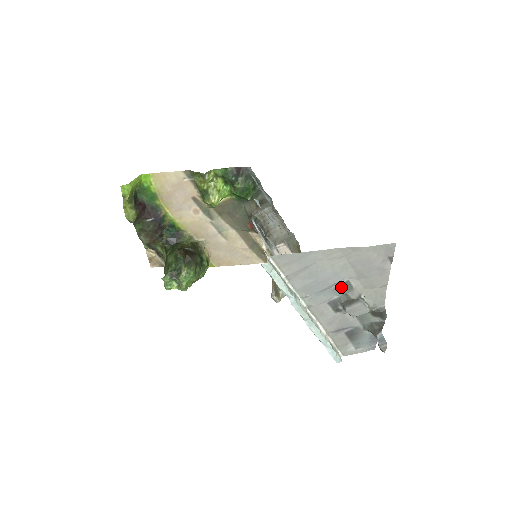
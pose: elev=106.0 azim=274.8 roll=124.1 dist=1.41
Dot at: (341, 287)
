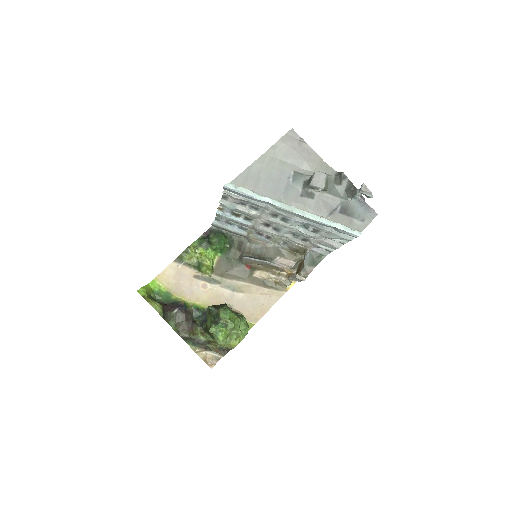
Dot at: (295, 179)
